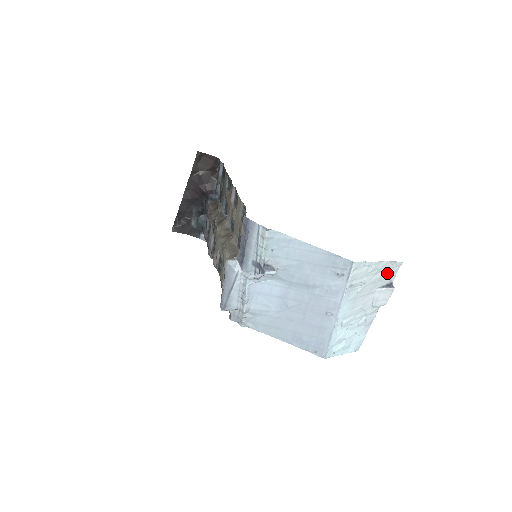
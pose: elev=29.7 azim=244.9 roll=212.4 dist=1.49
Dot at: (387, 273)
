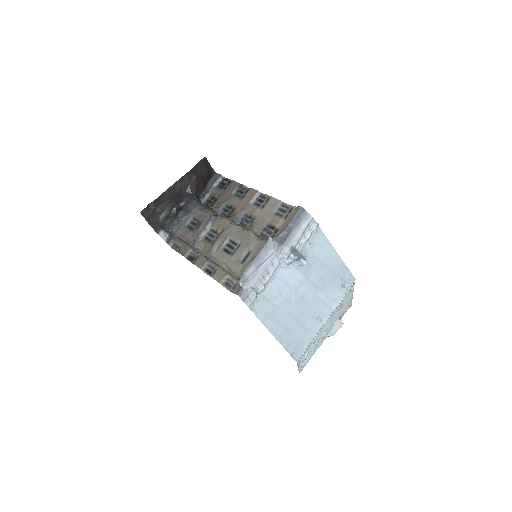
Dot at: (346, 308)
